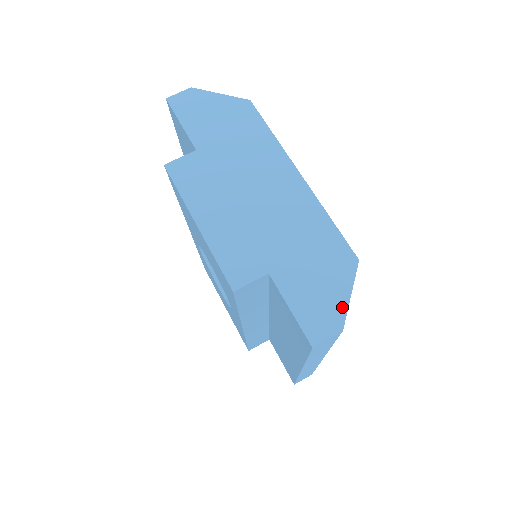
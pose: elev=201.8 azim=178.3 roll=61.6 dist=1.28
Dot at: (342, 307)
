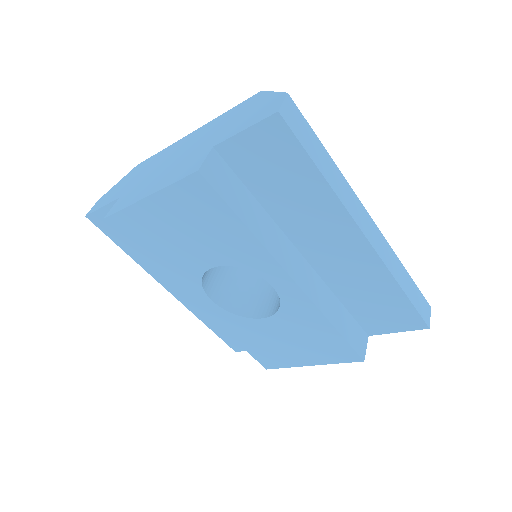
Dot at: (275, 96)
